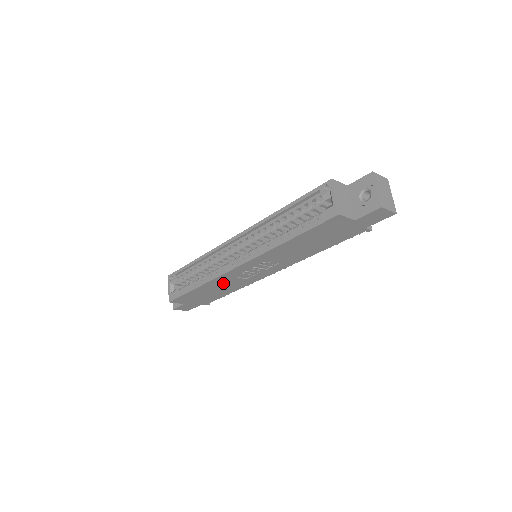
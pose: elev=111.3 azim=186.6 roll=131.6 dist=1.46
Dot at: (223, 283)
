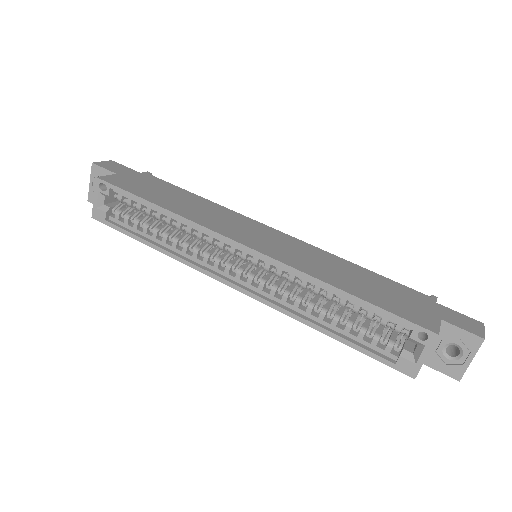
Dot at: occluded
